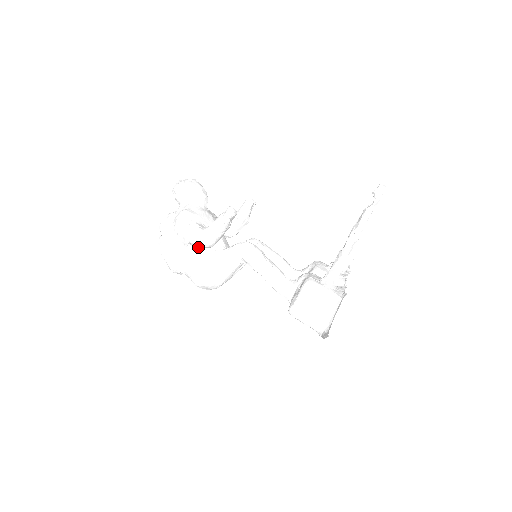
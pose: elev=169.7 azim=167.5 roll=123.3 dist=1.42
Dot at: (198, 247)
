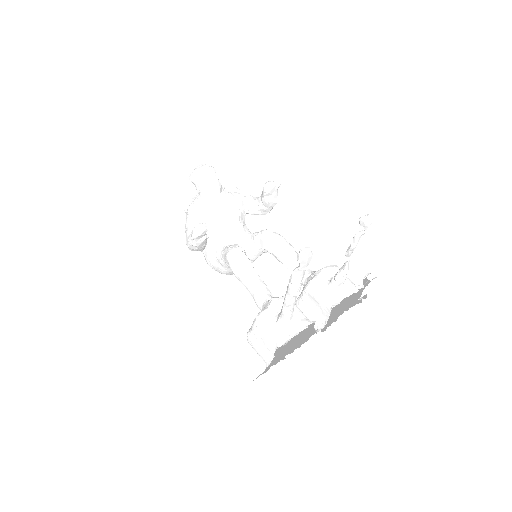
Dot at: occluded
